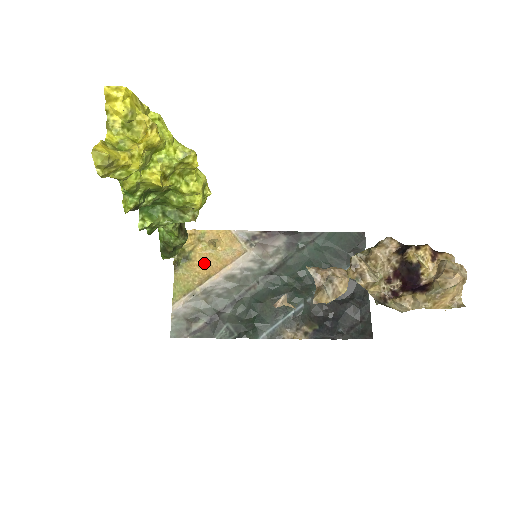
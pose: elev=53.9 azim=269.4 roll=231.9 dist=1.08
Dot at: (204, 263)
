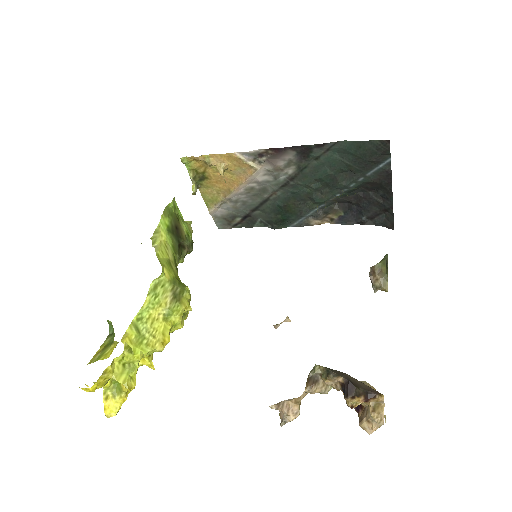
Dot at: (220, 181)
